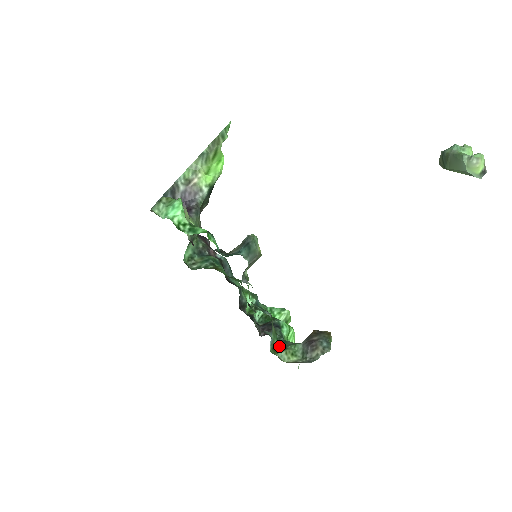
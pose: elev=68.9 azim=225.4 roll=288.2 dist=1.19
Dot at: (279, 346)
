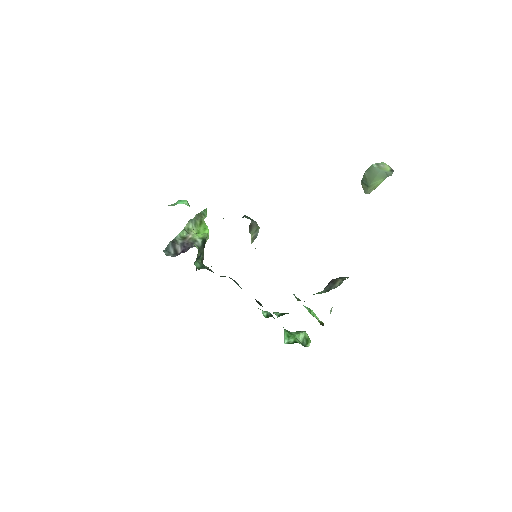
Dot at: occluded
